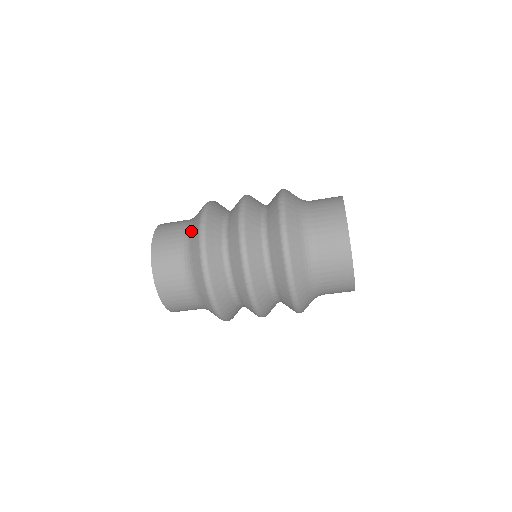
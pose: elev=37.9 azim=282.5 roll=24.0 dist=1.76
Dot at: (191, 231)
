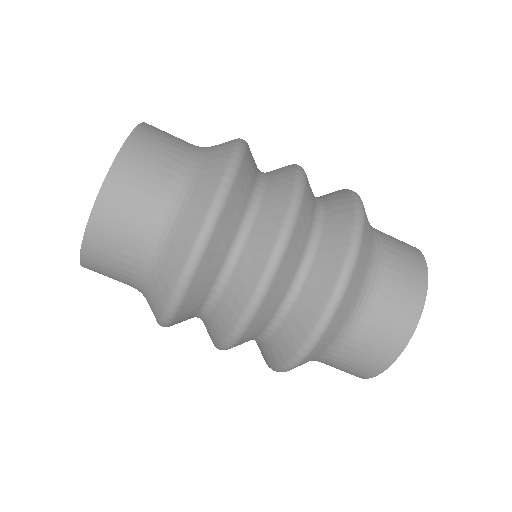
Dot at: (195, 182)
